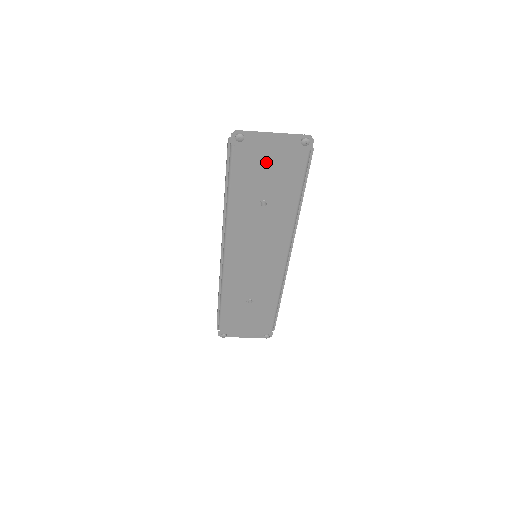
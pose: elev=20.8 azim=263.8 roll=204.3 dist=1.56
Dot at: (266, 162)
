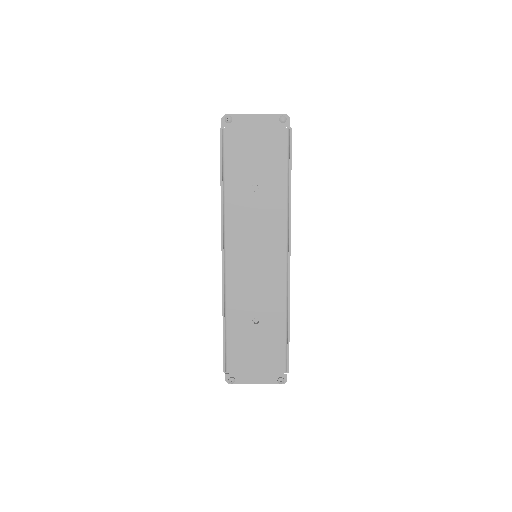
Dot at: (253, 143)
